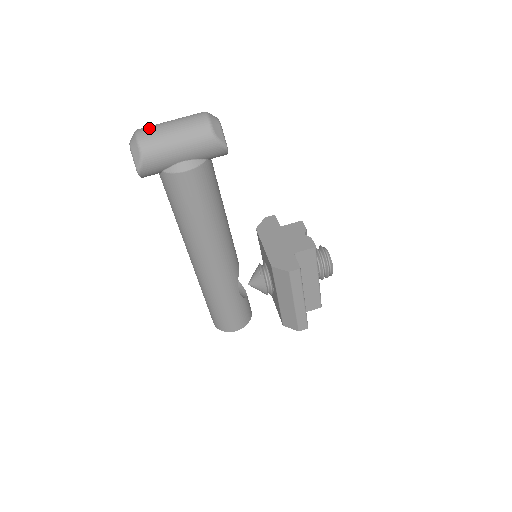
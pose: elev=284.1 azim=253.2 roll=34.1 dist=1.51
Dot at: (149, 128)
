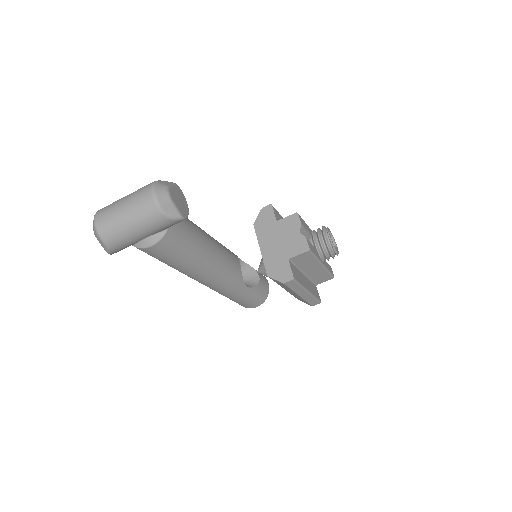
Dot at: (104, 216)
